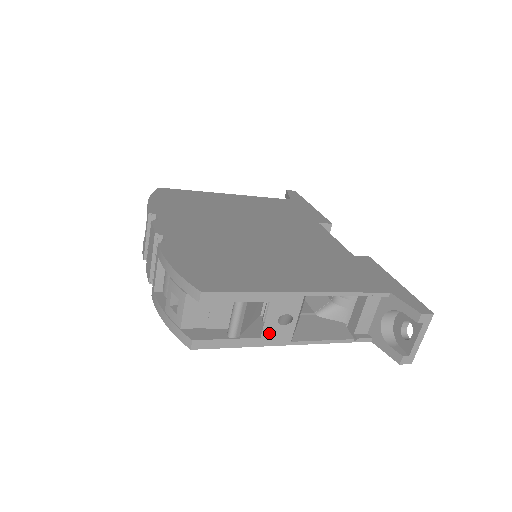
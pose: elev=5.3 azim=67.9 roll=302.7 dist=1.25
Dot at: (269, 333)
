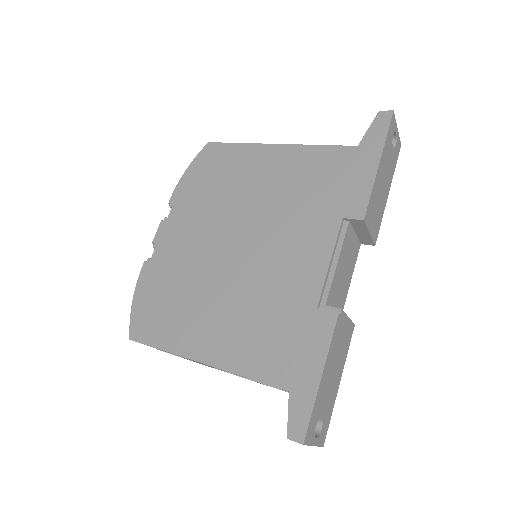
Dot at: occluded
